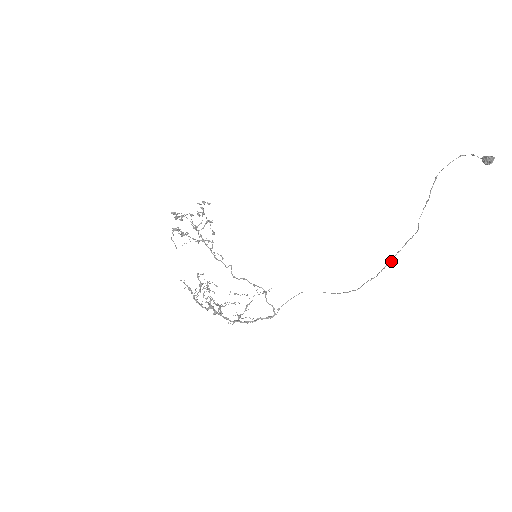
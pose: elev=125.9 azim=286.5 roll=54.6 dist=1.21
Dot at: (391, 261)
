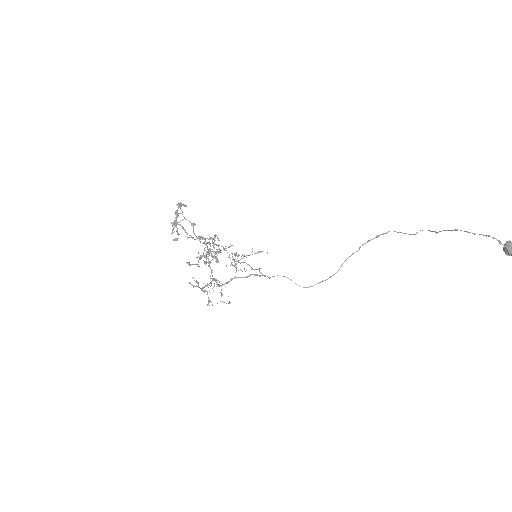
Dot at: occluded
